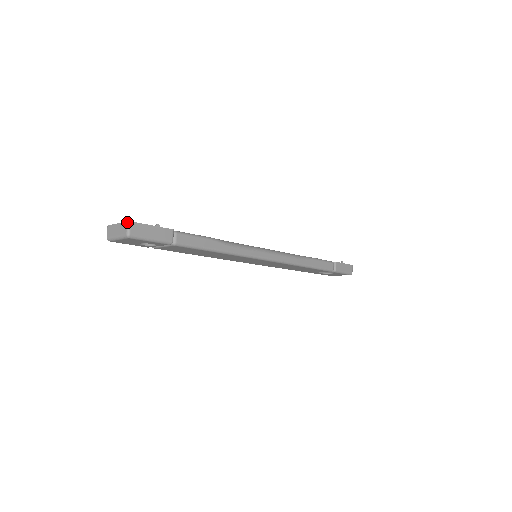
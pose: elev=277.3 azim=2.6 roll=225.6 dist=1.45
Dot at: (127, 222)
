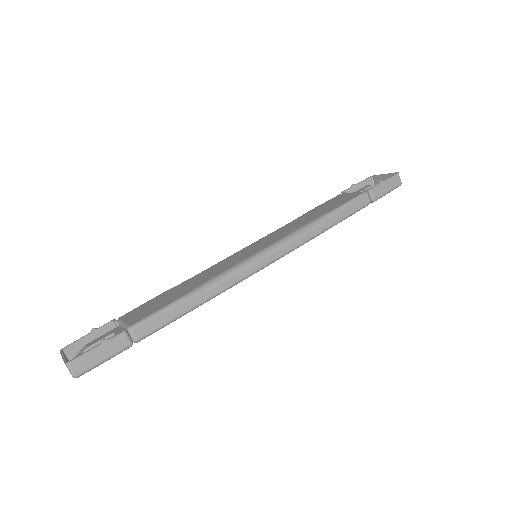
Dot at: occluded
